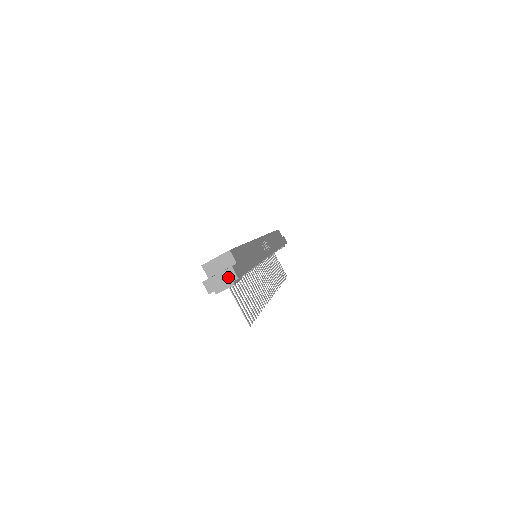
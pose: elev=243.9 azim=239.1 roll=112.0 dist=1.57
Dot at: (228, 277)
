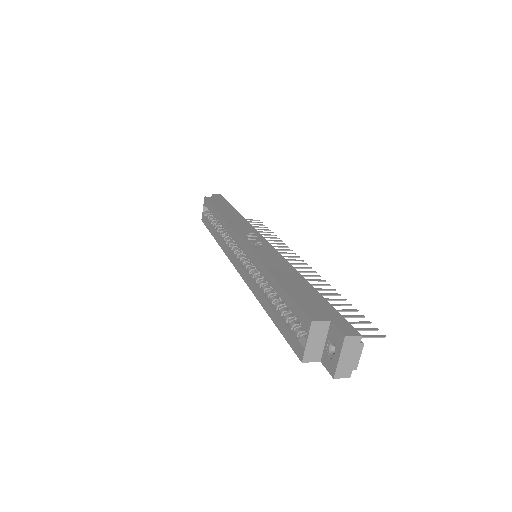
Dot at: (352, 347)
